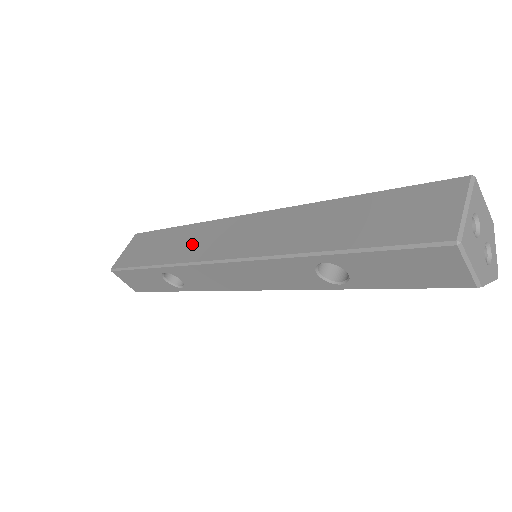
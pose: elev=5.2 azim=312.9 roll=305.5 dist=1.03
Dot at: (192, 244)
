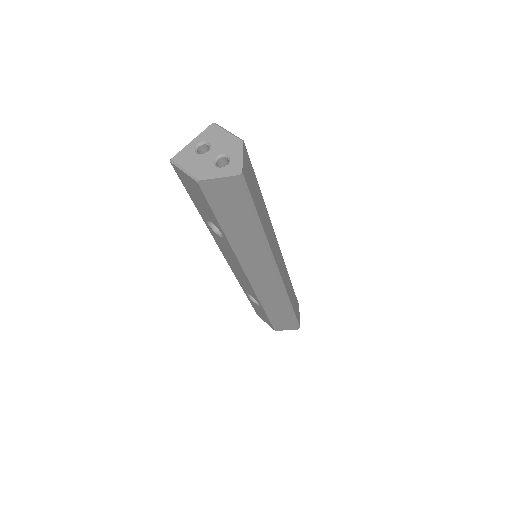
Dot at: occluded
